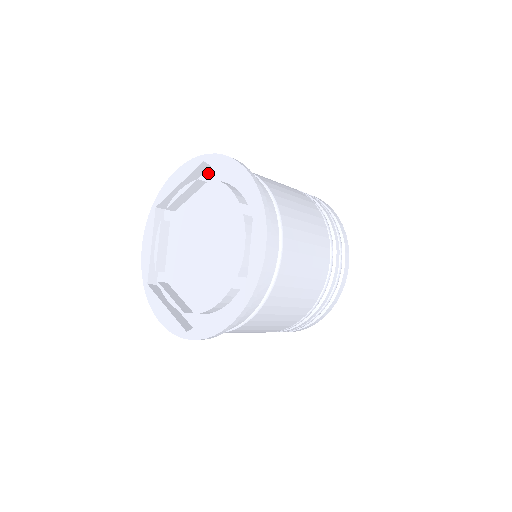
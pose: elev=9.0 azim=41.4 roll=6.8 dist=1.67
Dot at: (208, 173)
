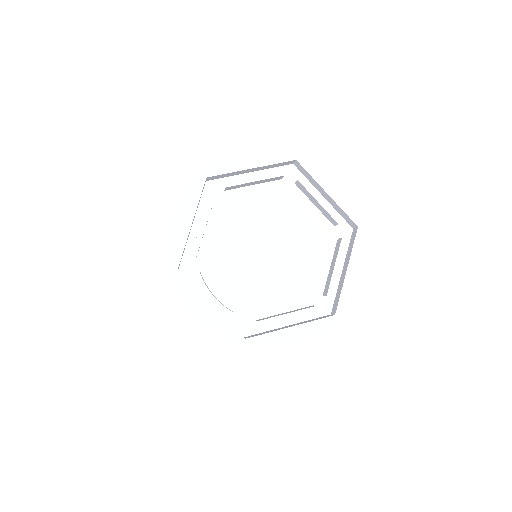
Dot at: (285, 170)
